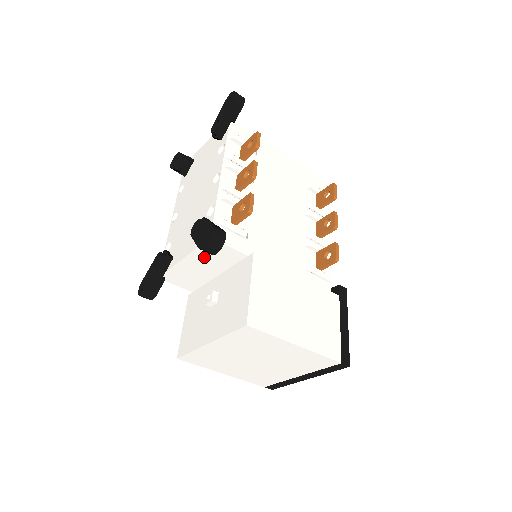
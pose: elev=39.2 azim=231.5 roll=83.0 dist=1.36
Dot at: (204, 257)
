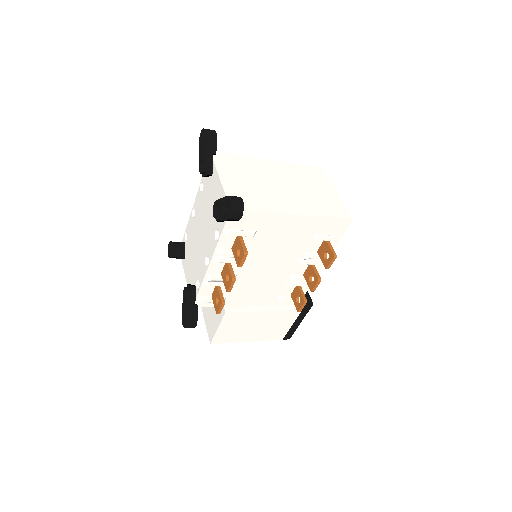
Dot at: occluded
